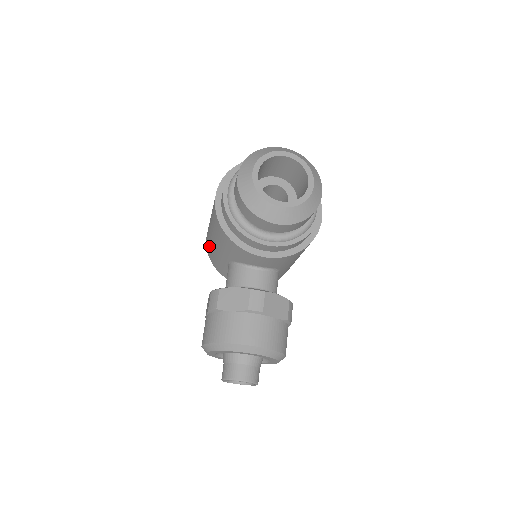
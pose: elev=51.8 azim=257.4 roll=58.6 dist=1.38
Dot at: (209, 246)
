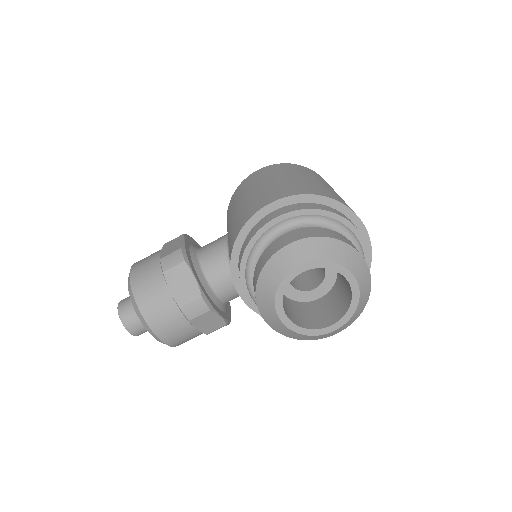
Dot at: (240, 192)
